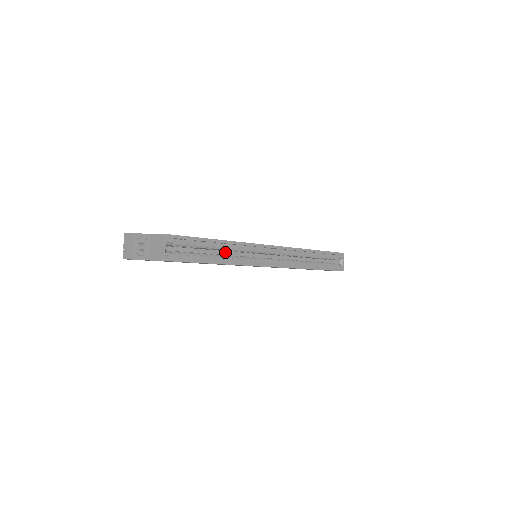
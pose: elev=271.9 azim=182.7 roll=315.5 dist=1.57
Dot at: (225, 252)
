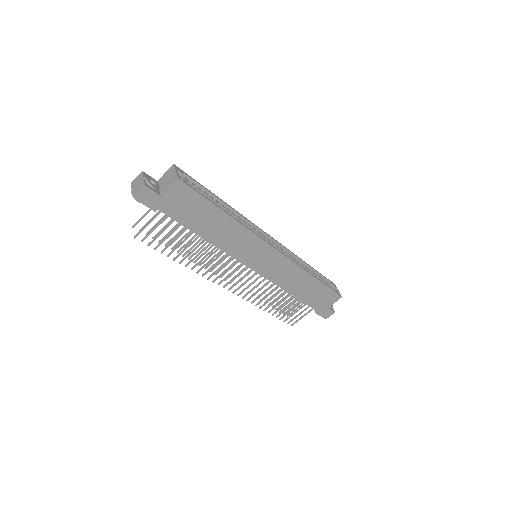
Dot at: occluded
